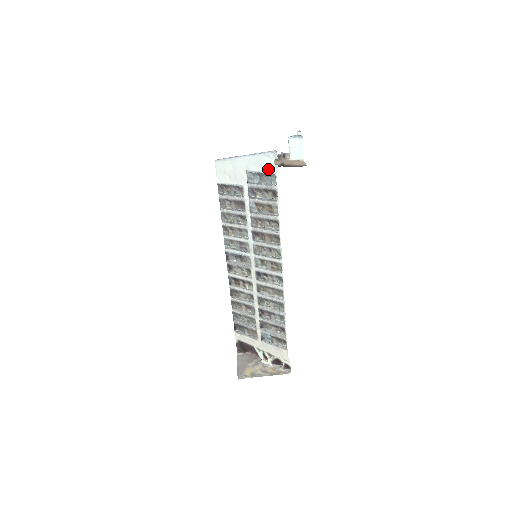
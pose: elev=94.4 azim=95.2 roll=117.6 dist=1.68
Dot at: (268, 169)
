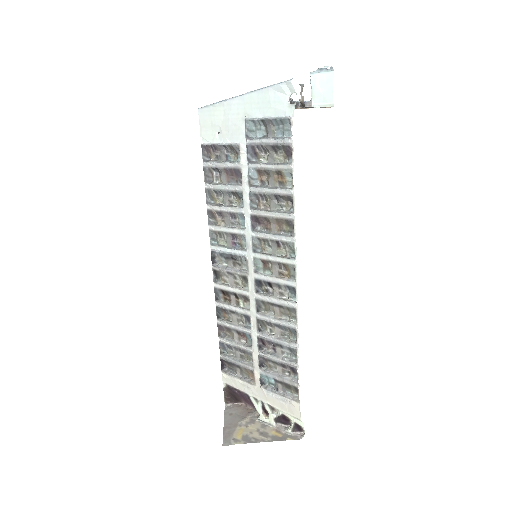
Dot at: (279, 112)
